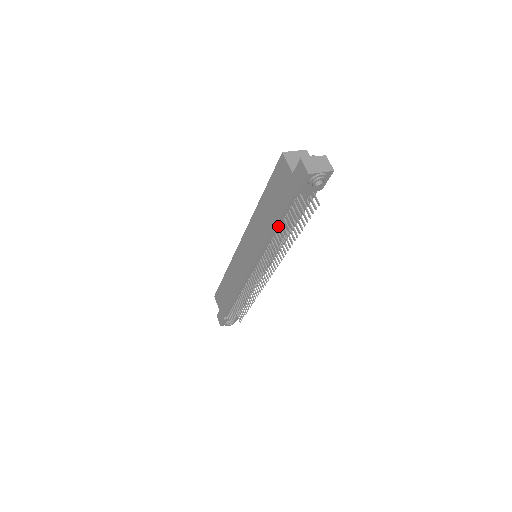
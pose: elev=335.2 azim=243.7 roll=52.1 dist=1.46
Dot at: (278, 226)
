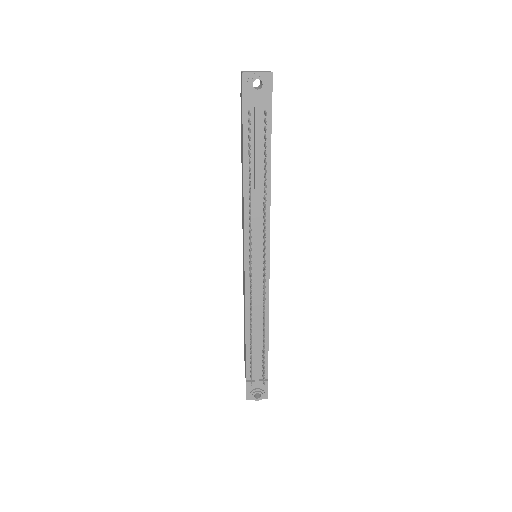
Dot at: (247, 174)
